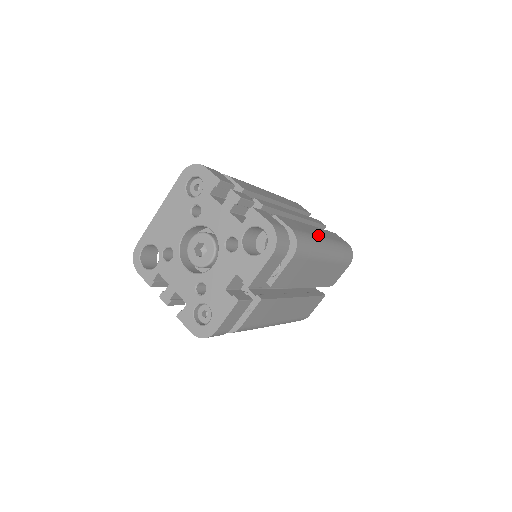
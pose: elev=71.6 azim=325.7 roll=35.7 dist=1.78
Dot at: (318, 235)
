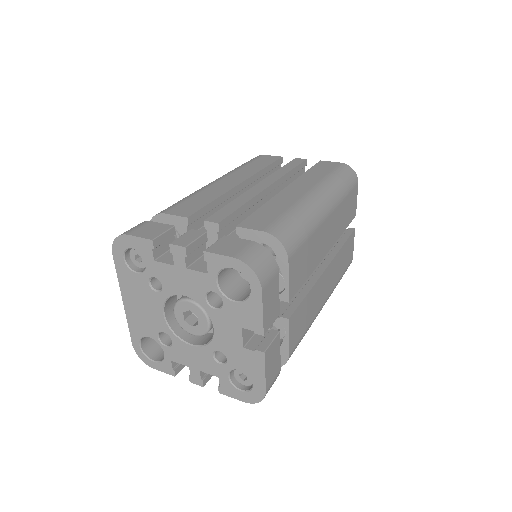
Dot at: (301, 197)
